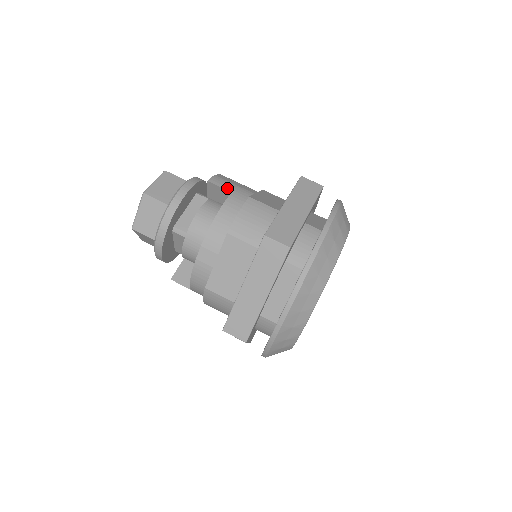
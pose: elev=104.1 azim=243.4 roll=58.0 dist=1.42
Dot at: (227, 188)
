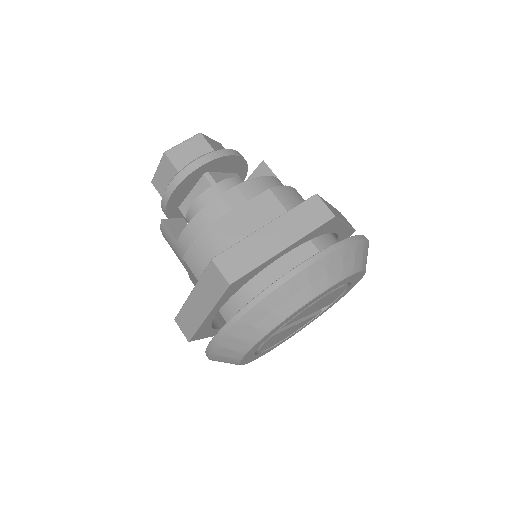
Dot at: (276, 176)
